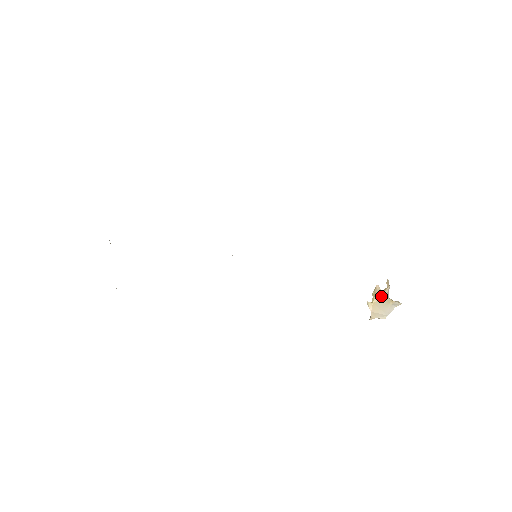
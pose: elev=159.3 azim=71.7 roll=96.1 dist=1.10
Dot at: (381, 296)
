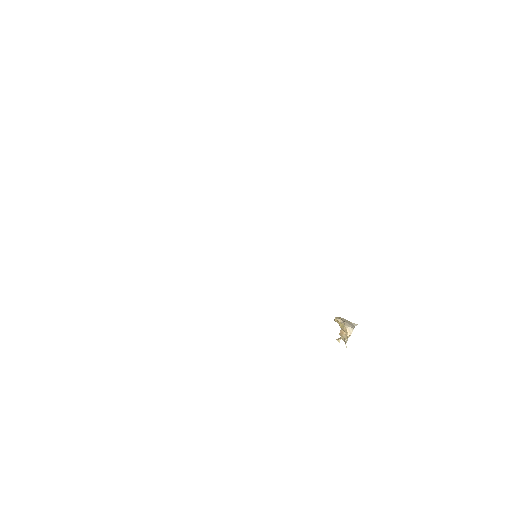
Dot at: (342, 318)
